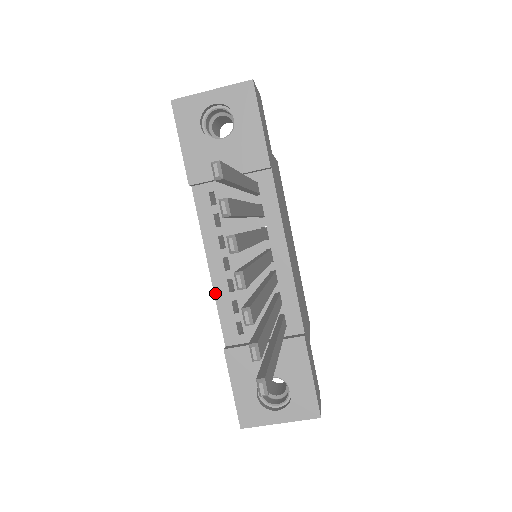
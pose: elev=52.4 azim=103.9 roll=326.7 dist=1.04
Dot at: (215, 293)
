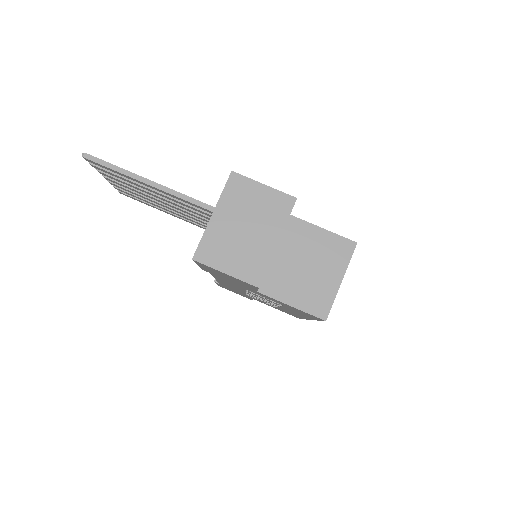
Dot at: (214, 277)
